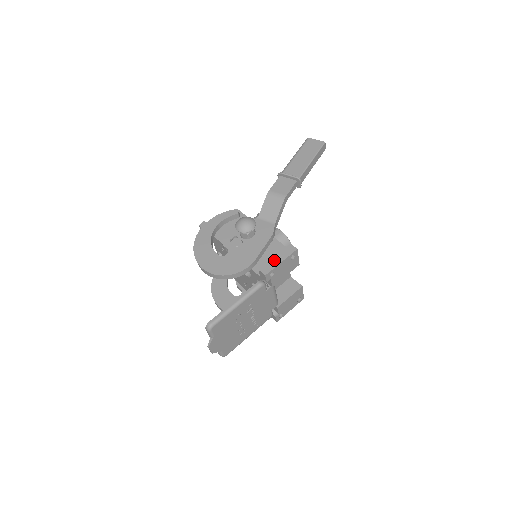
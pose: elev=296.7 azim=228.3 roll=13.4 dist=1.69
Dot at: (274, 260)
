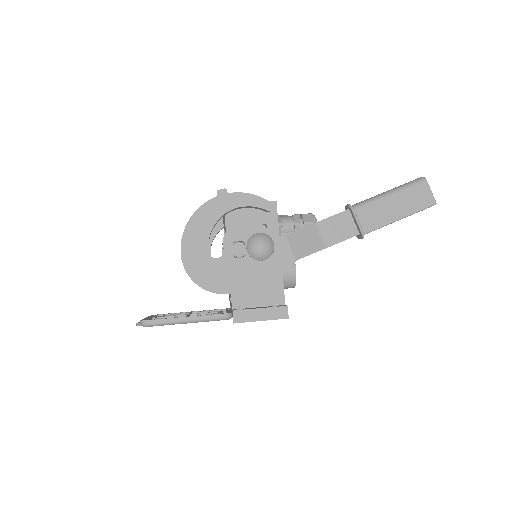
Dot at: (256, 312)
